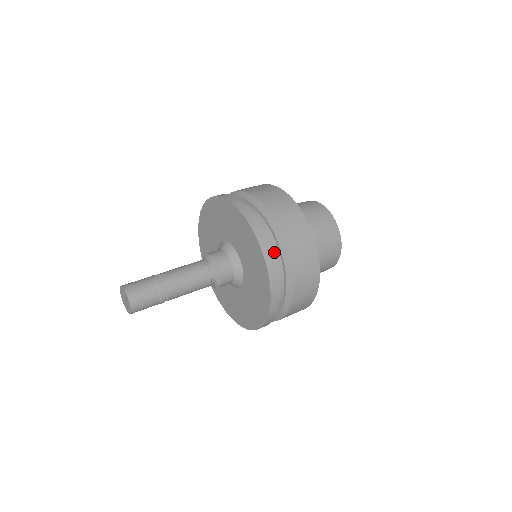
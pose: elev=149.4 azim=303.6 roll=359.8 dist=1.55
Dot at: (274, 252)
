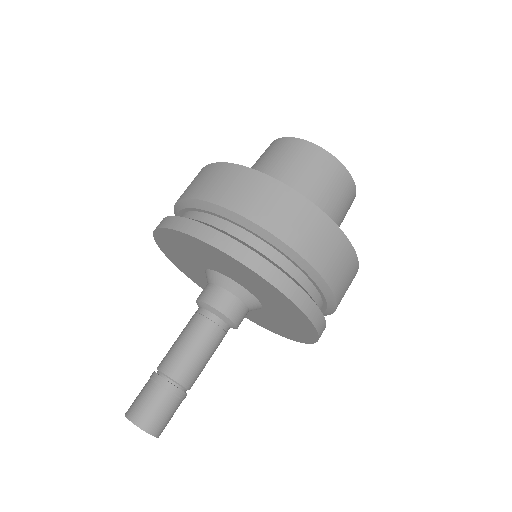
Dot at: (258, 247)
